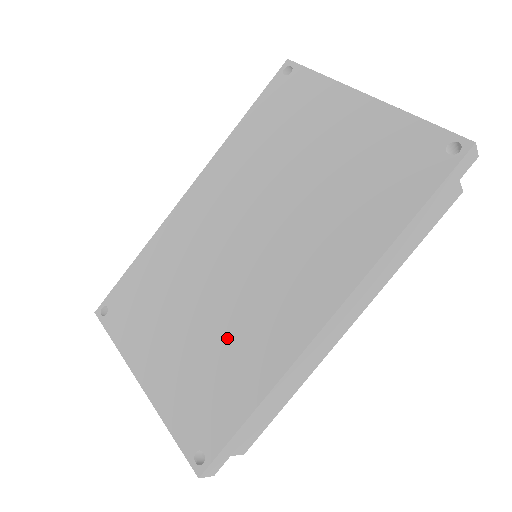
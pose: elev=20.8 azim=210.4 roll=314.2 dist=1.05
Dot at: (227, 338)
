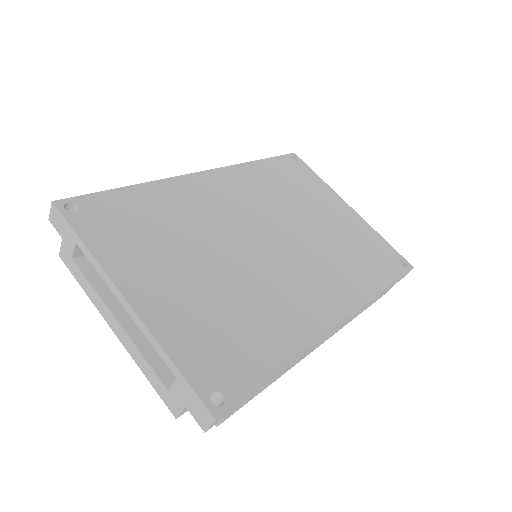
Dot at: (250, 300)
